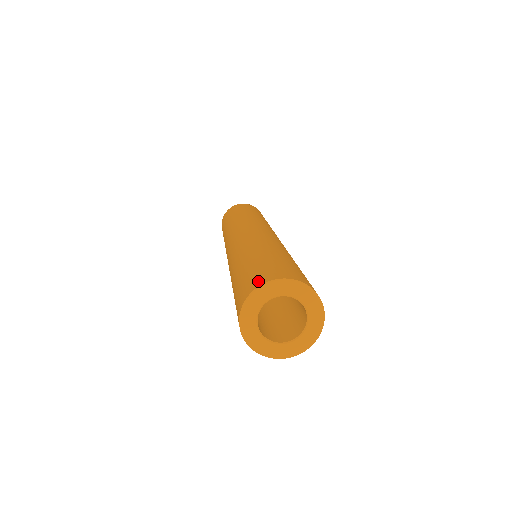
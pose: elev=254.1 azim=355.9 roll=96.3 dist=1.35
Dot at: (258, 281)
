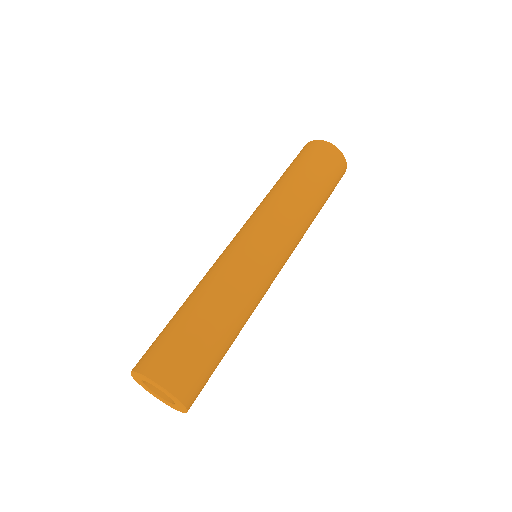
Dot at: occluded
